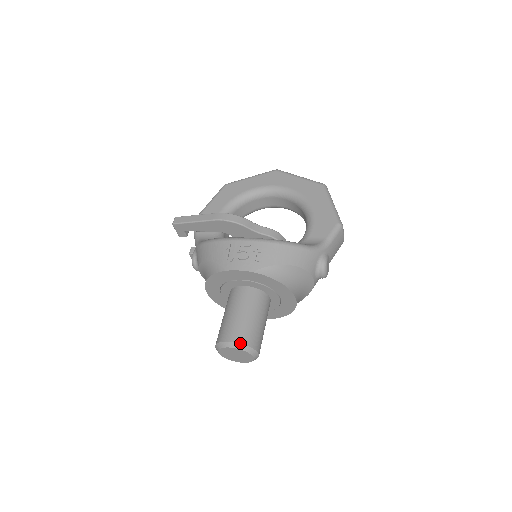
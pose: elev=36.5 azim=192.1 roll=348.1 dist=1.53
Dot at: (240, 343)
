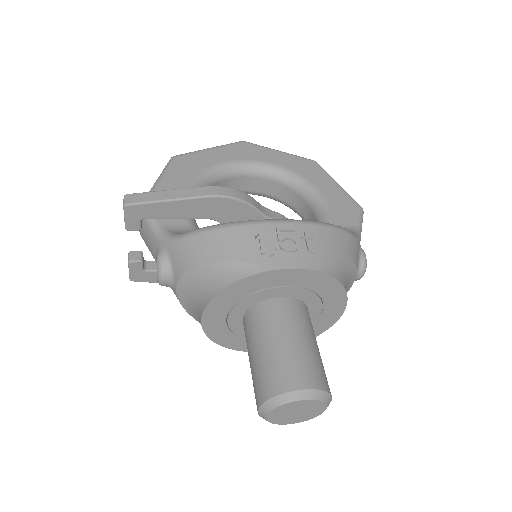
Dot at: (317, 389)
